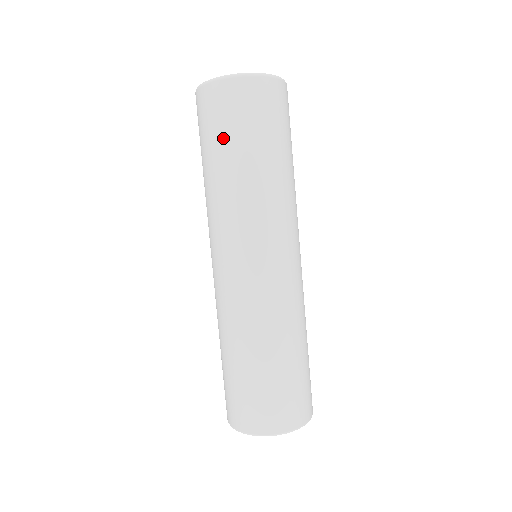
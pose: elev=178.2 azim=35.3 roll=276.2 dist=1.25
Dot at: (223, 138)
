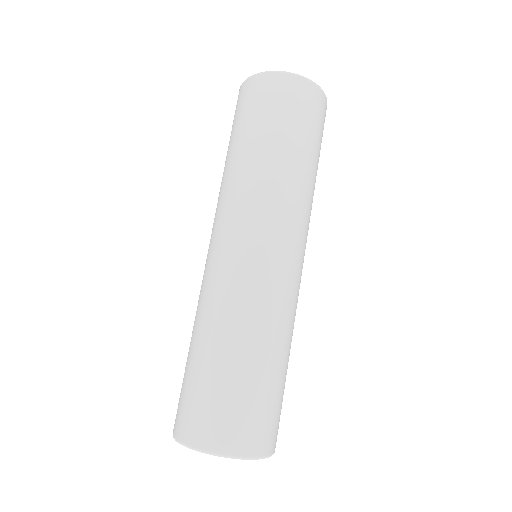
Dot at: (235, 129)
